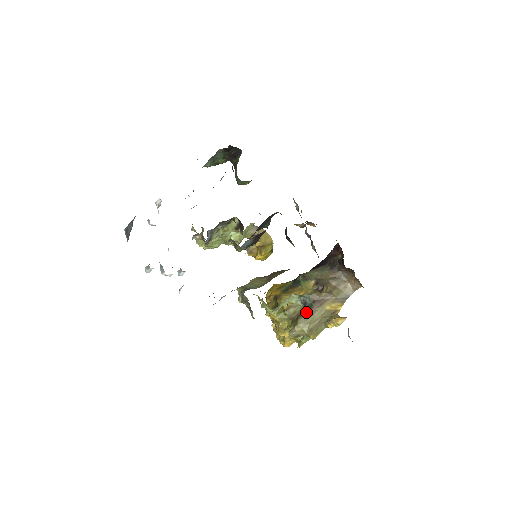
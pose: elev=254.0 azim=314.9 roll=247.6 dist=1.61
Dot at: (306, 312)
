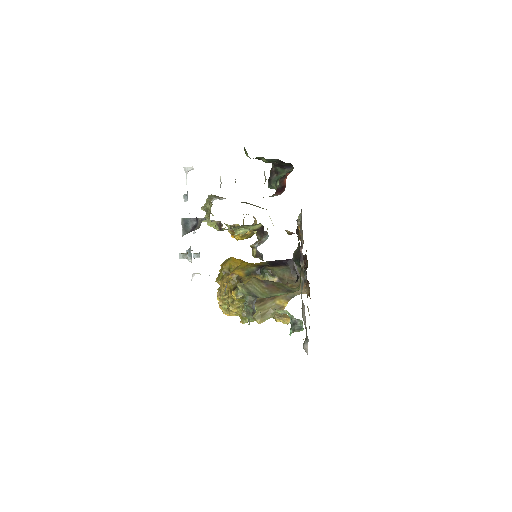
Dot at: (293, 330)
